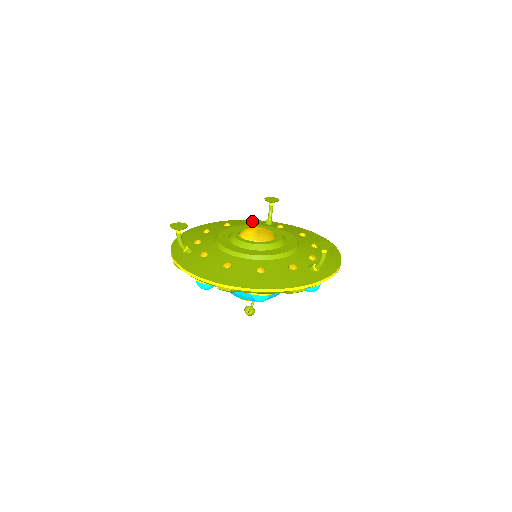
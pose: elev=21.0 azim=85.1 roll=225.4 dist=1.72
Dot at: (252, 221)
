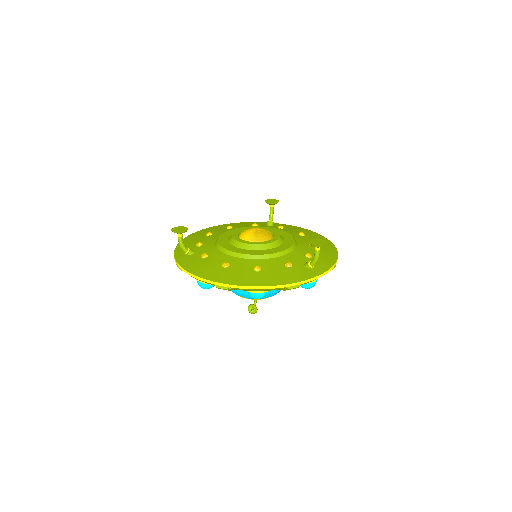
Dot at: occluded
